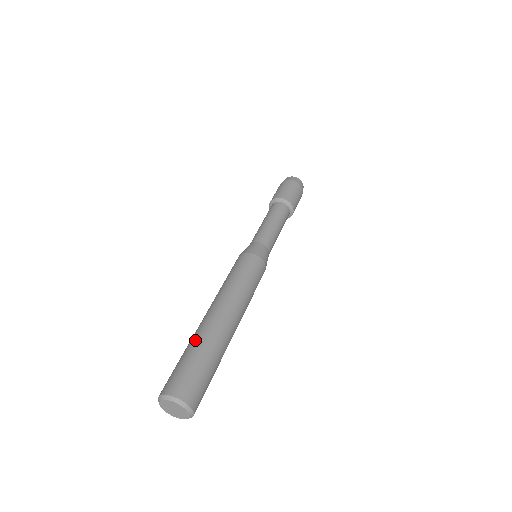
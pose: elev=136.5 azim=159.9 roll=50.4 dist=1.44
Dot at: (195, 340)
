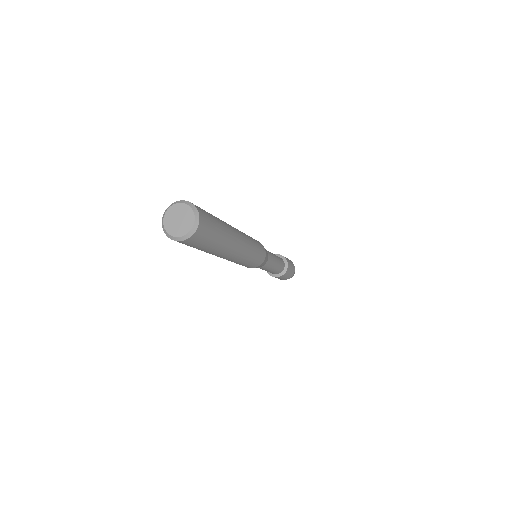
Dot at: occluded
